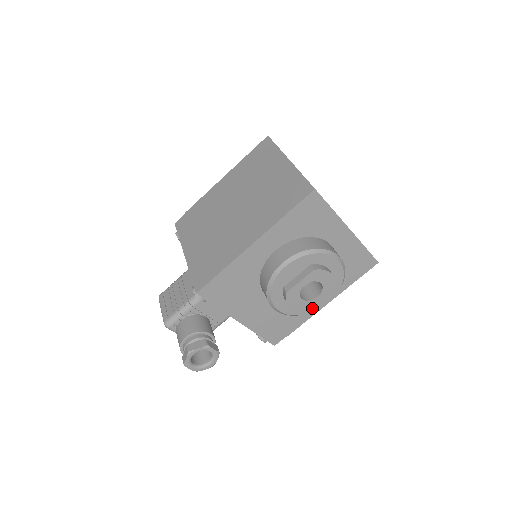
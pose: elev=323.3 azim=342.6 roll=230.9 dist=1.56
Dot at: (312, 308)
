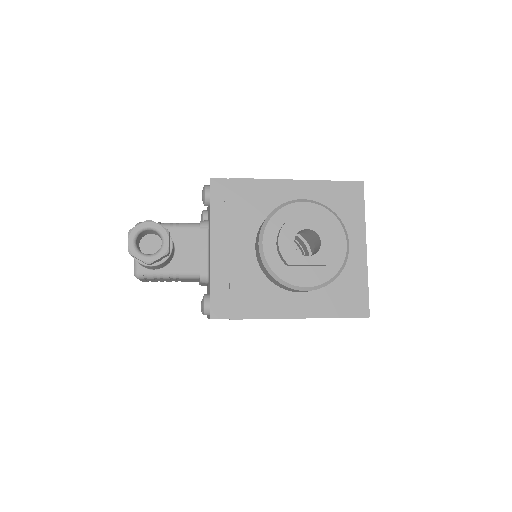
Dot at: (290, 277)
